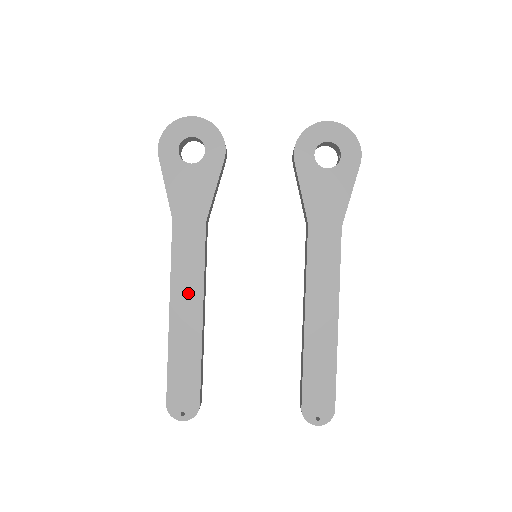
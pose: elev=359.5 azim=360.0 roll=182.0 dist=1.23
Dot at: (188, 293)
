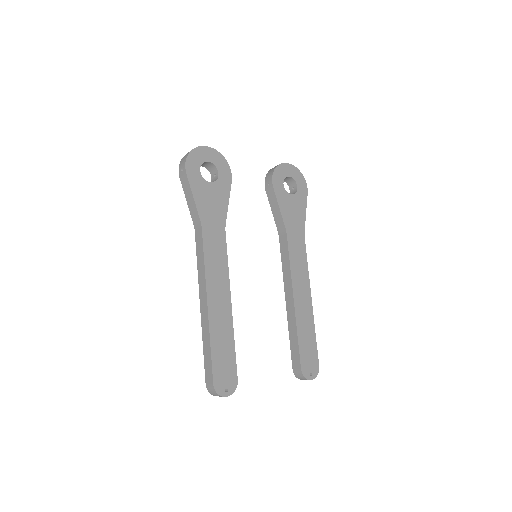
Dot at: (219, 285)
